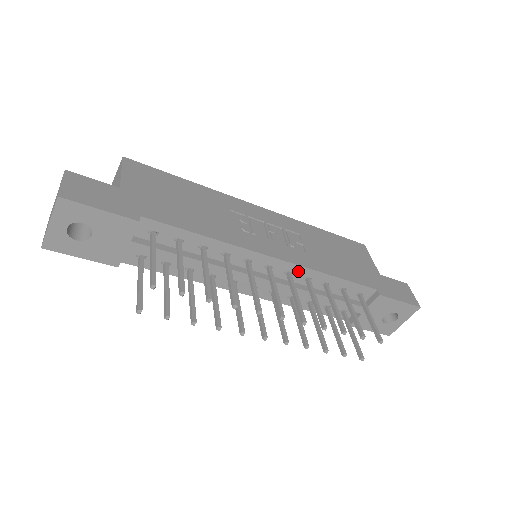
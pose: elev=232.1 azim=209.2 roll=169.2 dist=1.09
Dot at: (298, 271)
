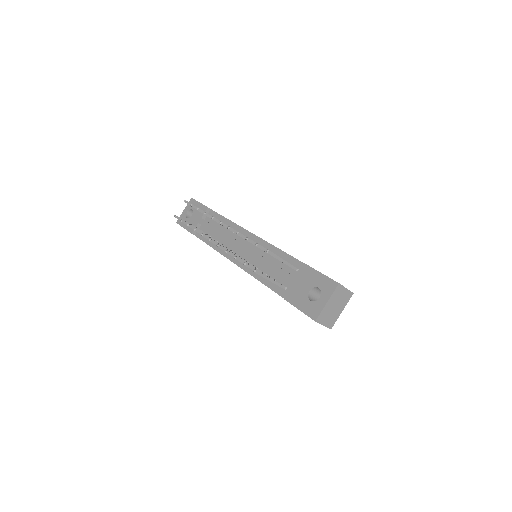
Dot at: (262, 244)
